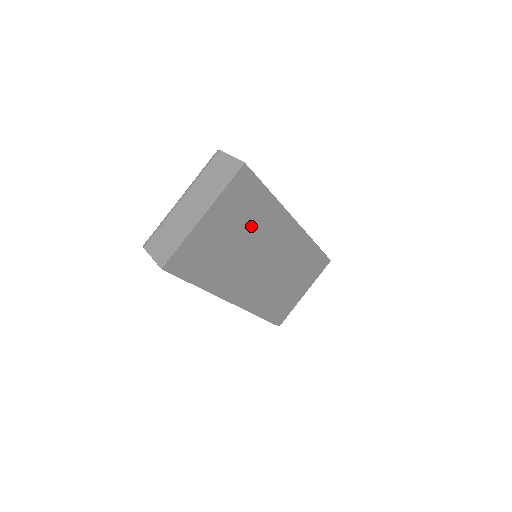
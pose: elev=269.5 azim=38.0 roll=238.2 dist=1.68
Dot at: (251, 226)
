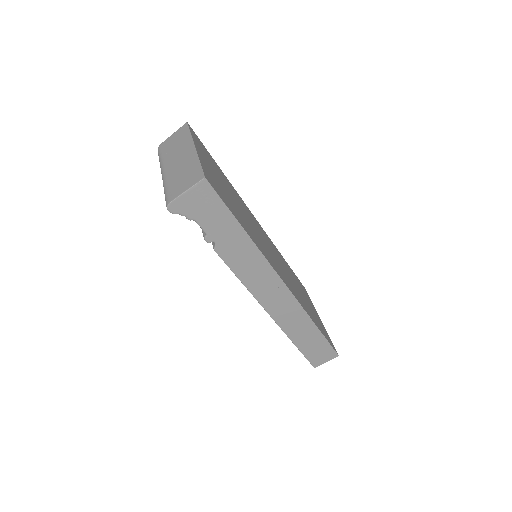
Dot at: (231, 192)
